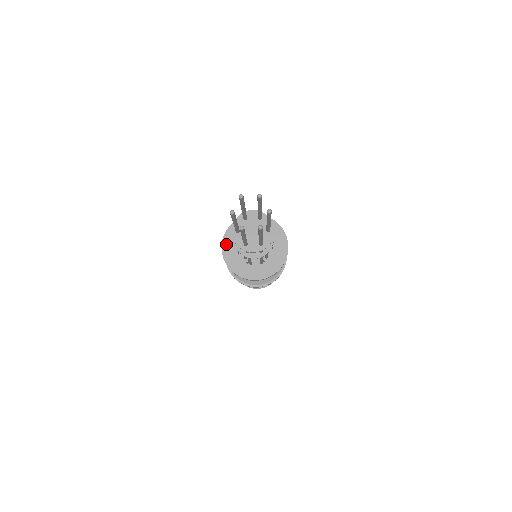
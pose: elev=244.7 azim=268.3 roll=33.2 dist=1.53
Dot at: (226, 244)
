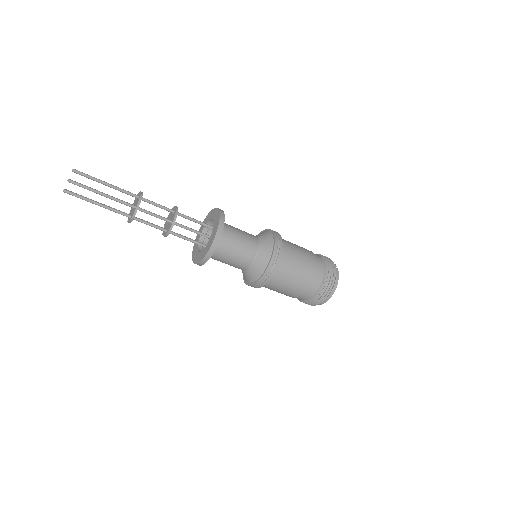
Dot at: (194, 252)
